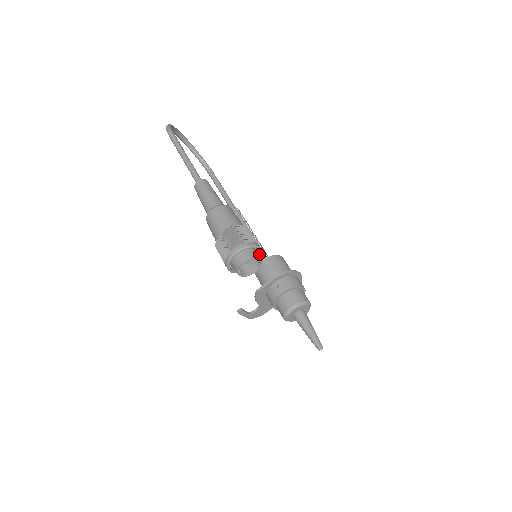
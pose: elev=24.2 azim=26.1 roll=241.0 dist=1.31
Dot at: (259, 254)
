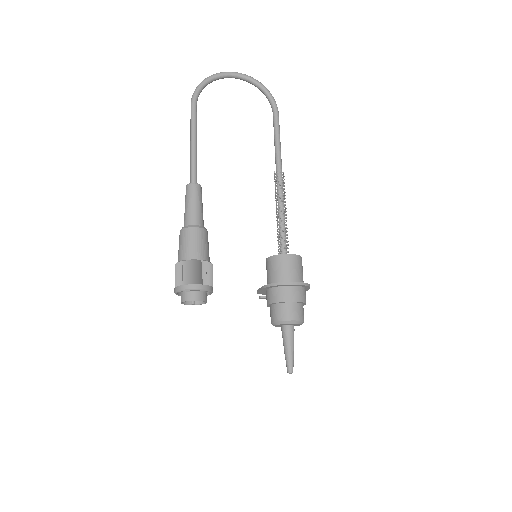
Dot at: (205, 288)
